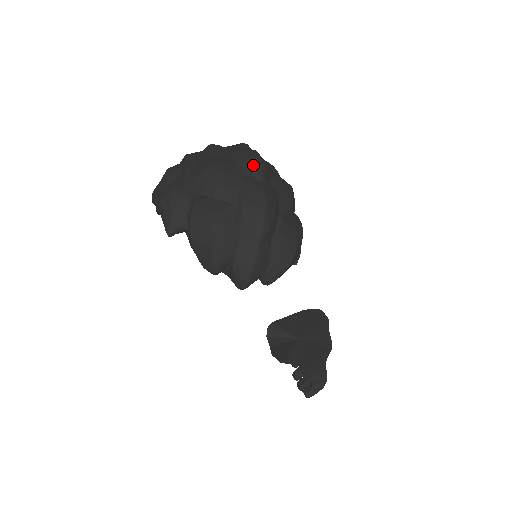
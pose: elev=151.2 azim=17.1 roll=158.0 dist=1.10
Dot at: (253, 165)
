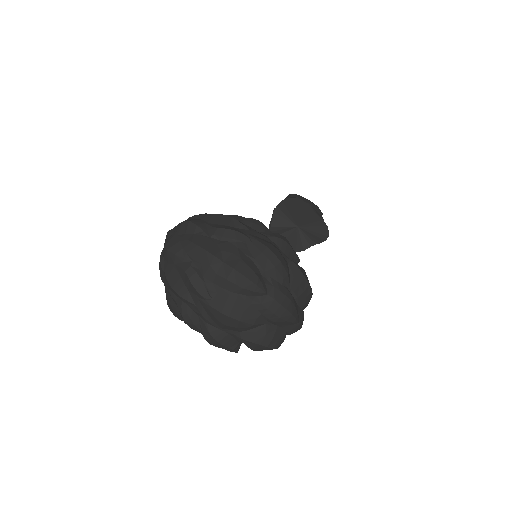
Dot at: (251, 290)
